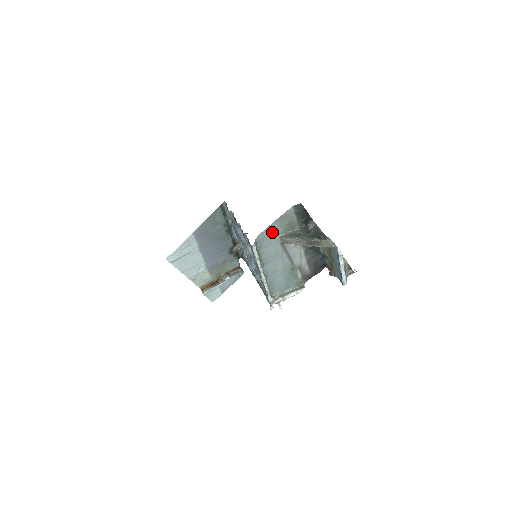
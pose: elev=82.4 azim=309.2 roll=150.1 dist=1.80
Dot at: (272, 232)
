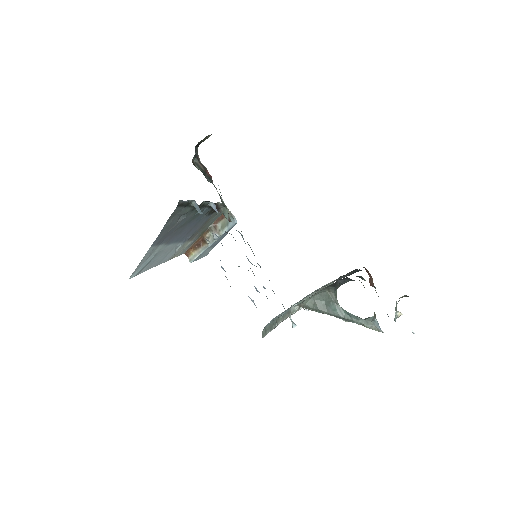
Dot at: occluded
